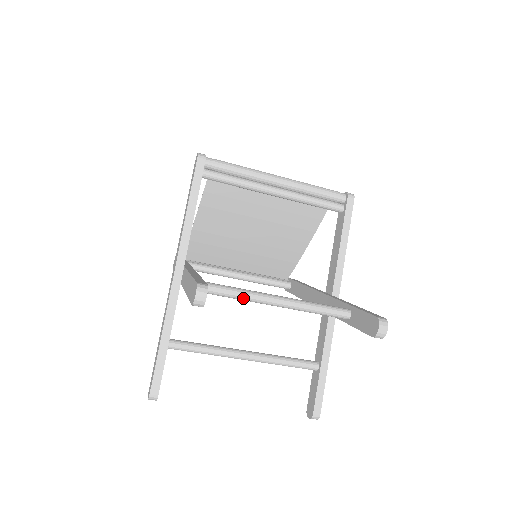
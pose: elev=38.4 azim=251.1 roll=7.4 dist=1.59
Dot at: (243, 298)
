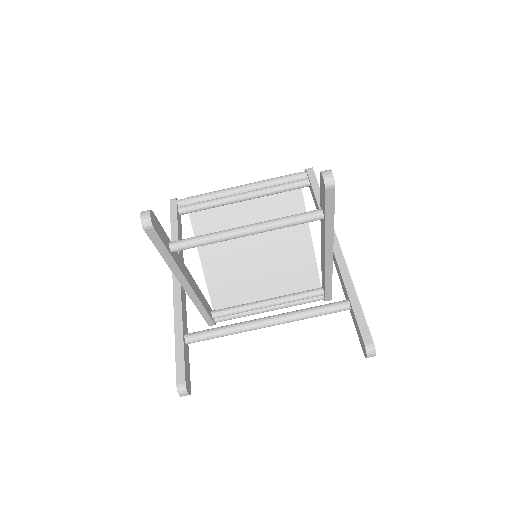
Dot at: (212, 238)
